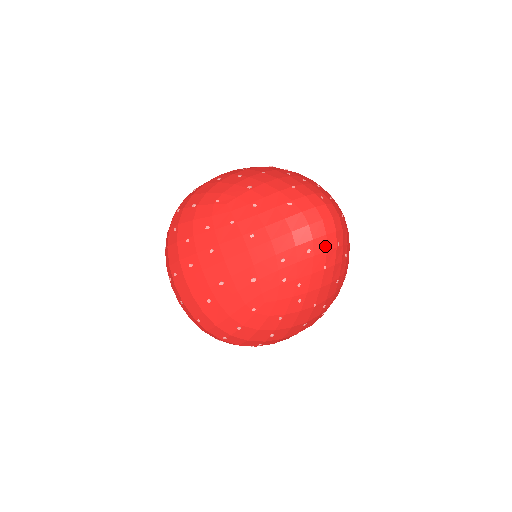
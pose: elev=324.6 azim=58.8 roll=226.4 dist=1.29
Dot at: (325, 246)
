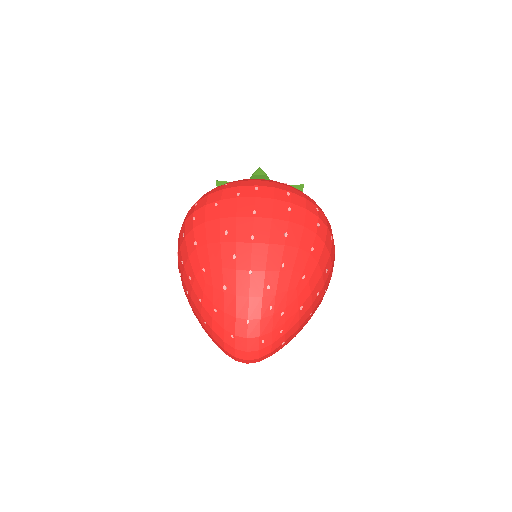
Dot at: occluded
